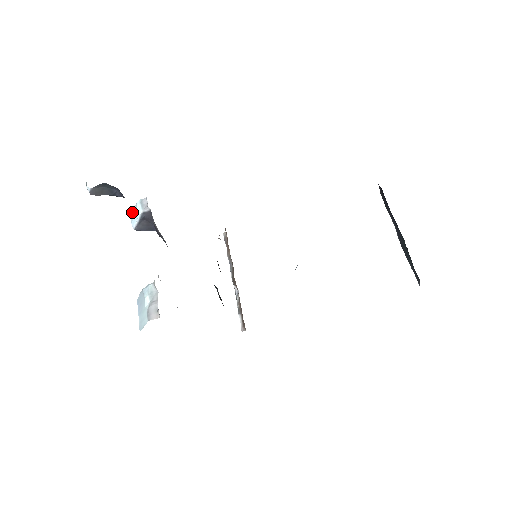
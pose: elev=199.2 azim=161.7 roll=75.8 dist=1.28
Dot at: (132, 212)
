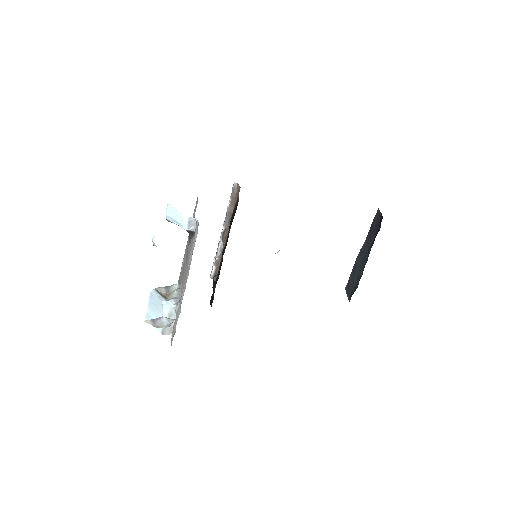
Dot at: (172, 208)
